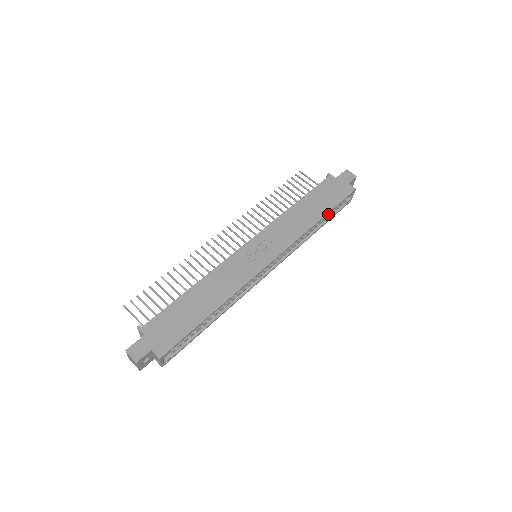
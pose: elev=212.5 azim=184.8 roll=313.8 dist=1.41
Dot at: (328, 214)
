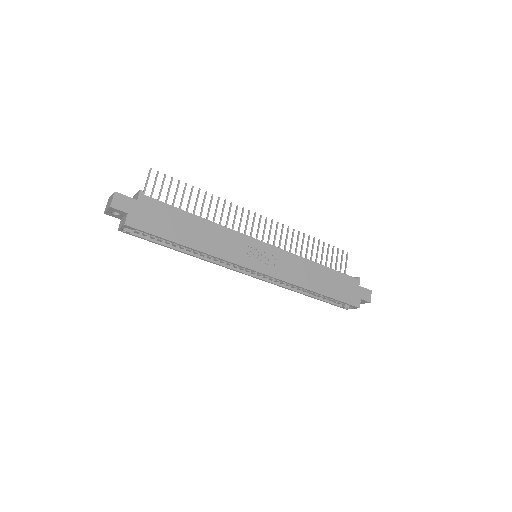
Dot at: occluded
